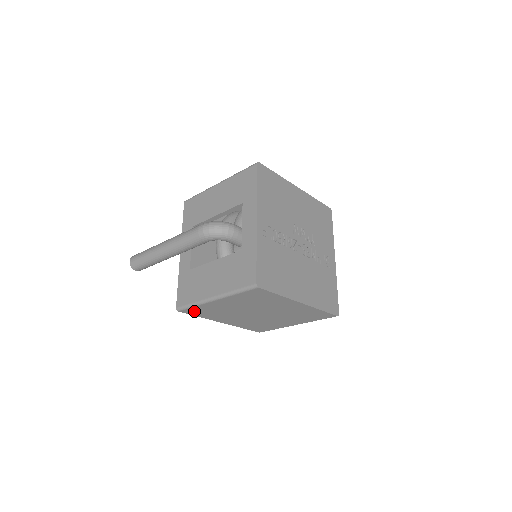
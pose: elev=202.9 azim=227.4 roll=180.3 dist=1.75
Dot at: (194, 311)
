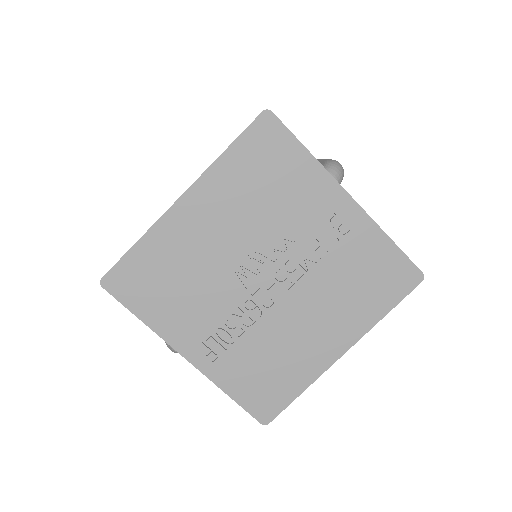
Dot at: occluded
